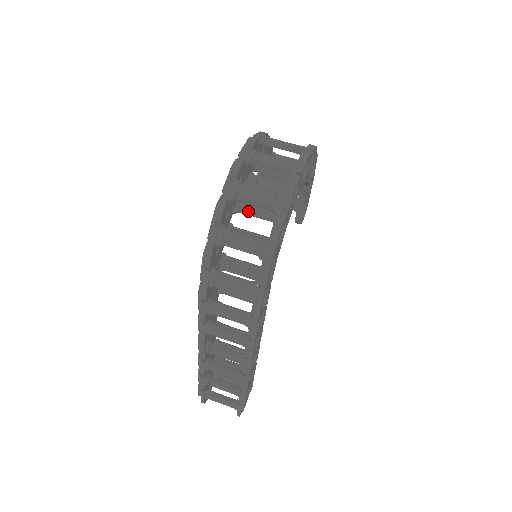
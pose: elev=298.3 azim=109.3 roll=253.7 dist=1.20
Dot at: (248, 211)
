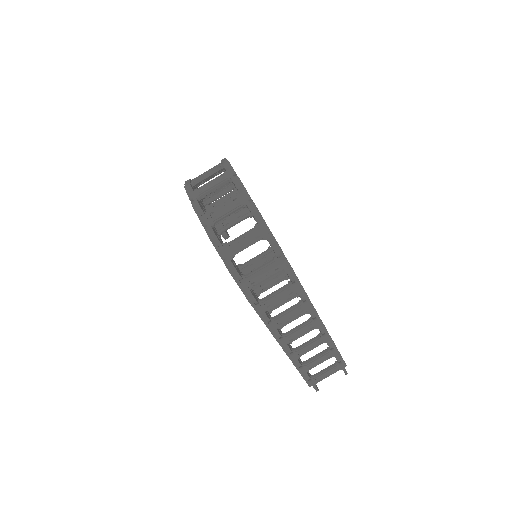
Dot at: (228, 226)
